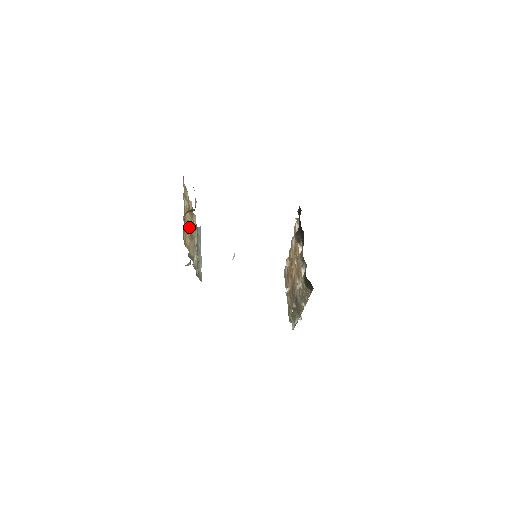
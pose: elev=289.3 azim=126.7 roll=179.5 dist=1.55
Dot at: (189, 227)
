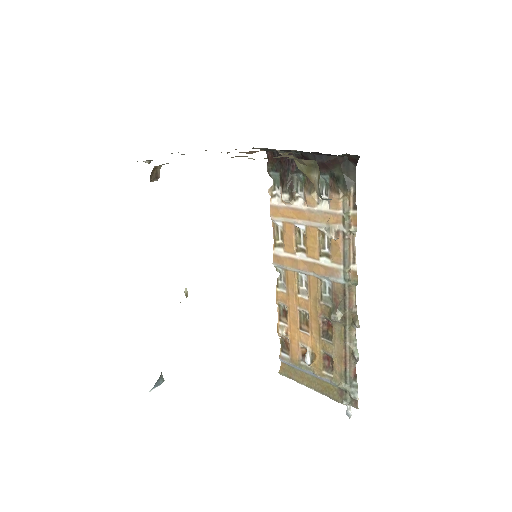
Dot at: occluded
